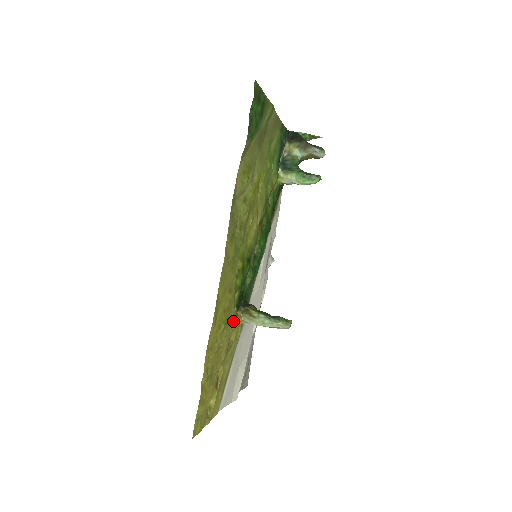
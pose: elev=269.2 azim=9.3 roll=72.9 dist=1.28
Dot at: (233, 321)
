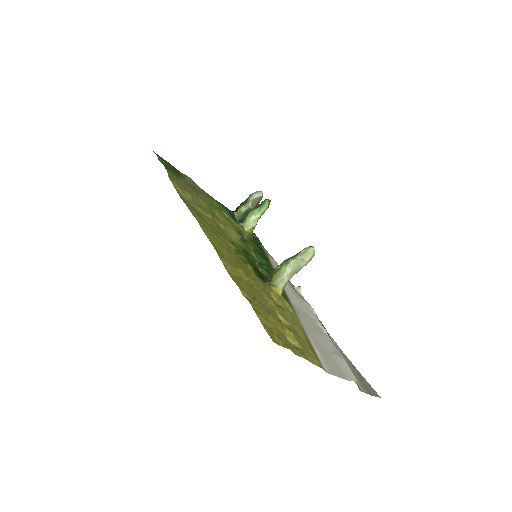
Dot at: (263, 284)
